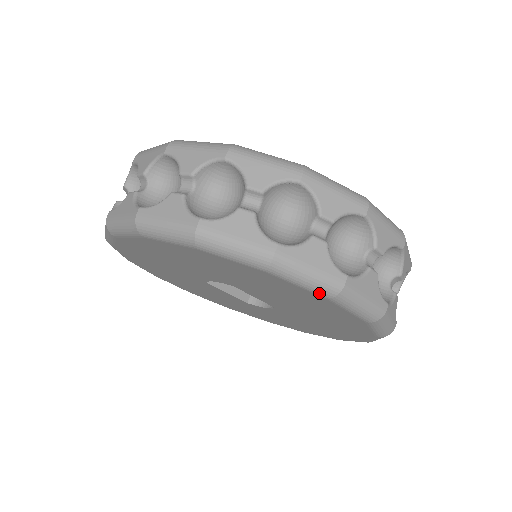
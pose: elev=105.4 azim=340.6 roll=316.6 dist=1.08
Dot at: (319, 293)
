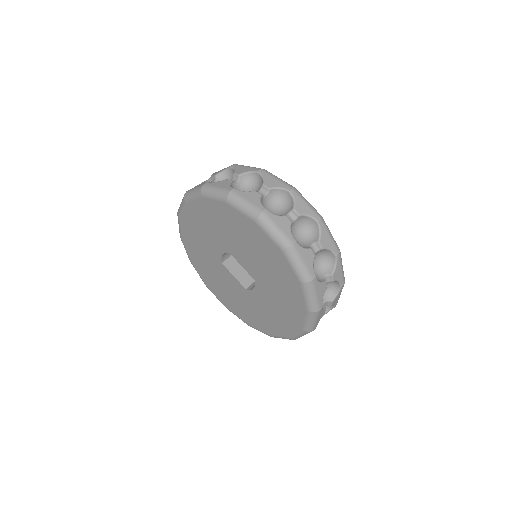
Dot at: (250, 216)
